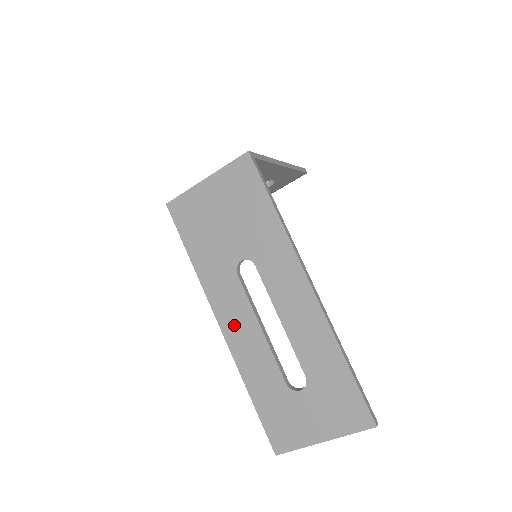
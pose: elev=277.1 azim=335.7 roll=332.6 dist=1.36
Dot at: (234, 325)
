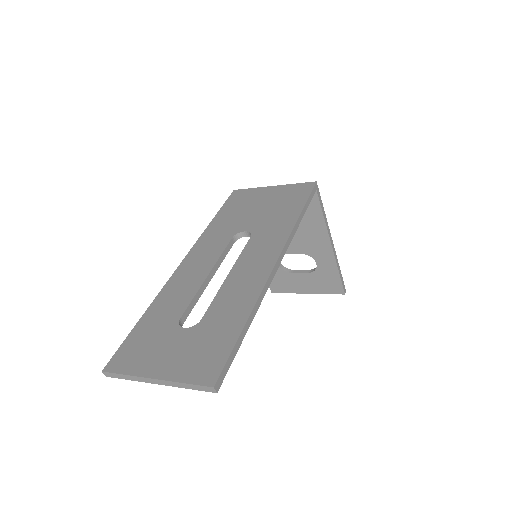
Dot at: (192, 265)
